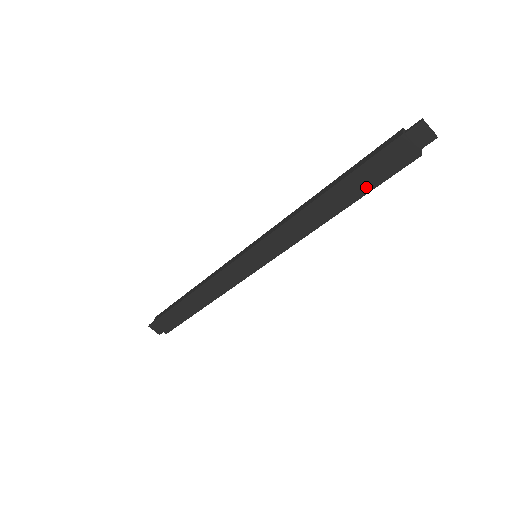
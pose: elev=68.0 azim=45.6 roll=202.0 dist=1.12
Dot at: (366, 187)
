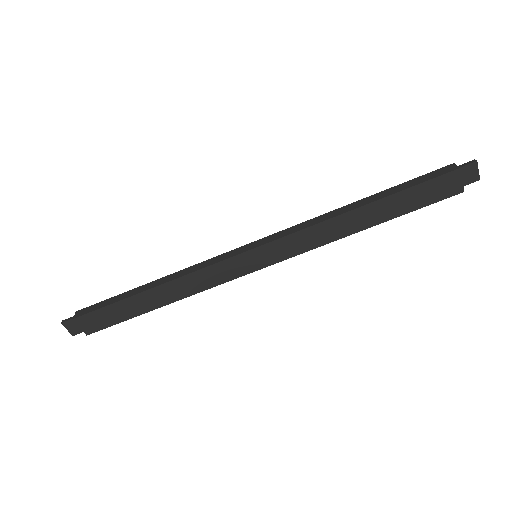
Dot at: (406, 208)
